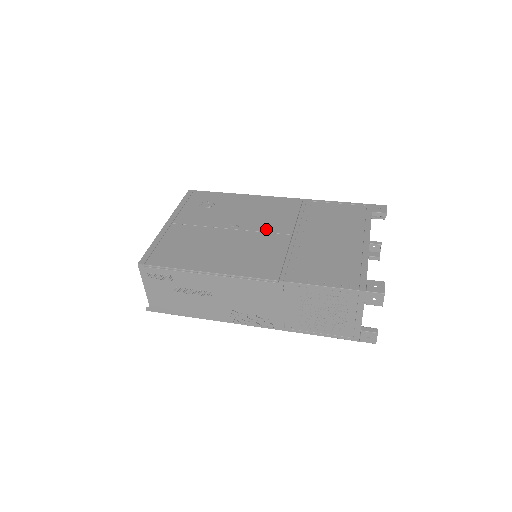
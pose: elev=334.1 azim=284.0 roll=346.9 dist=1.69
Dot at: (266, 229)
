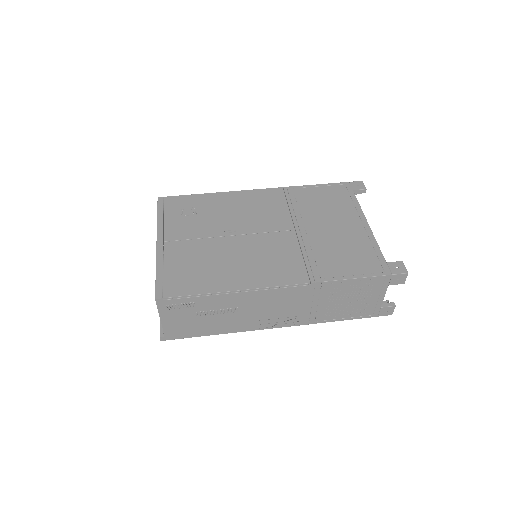
Dot at: (267, 229)
